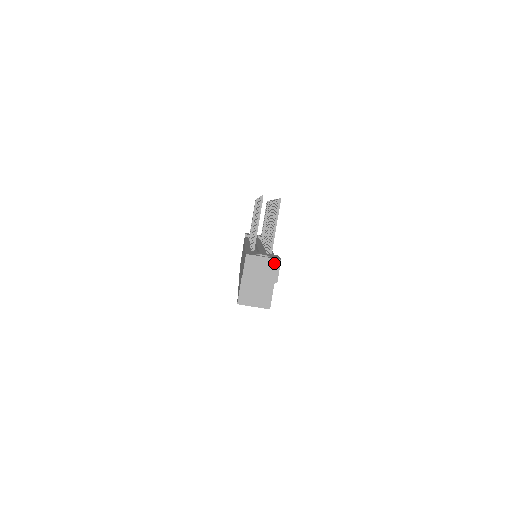
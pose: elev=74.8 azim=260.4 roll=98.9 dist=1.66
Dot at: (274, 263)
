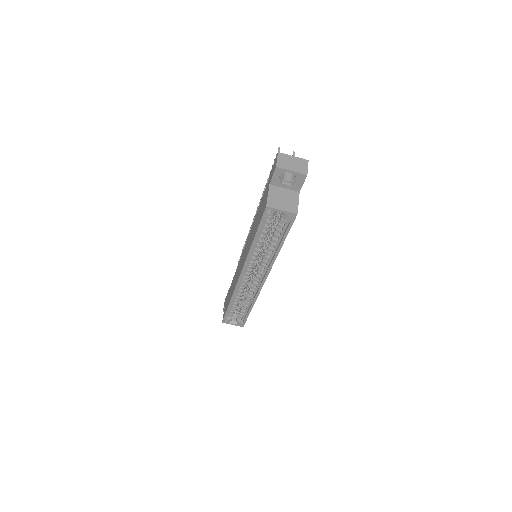
Dot at: (303, 161)
